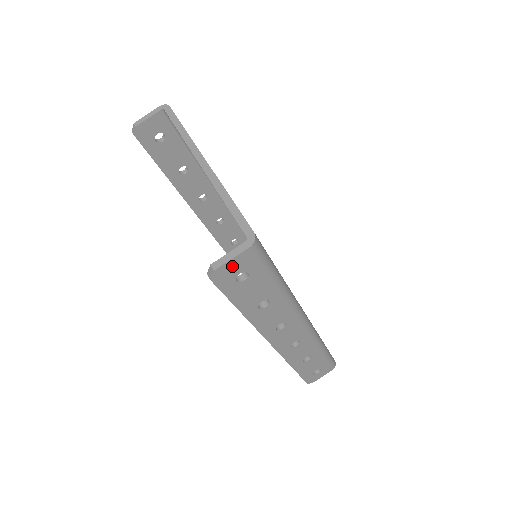
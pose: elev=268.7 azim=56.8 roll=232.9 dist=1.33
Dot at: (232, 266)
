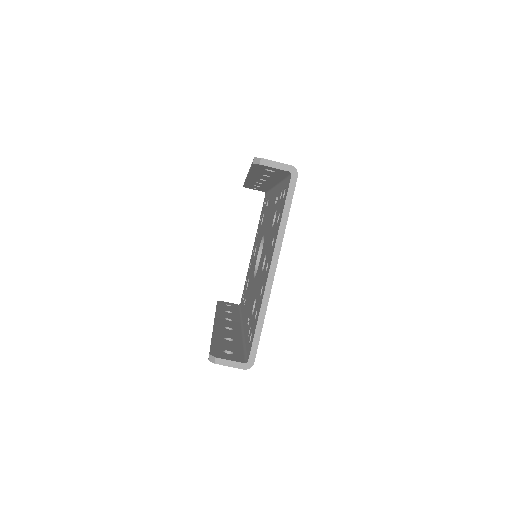
Dot at: occluded
